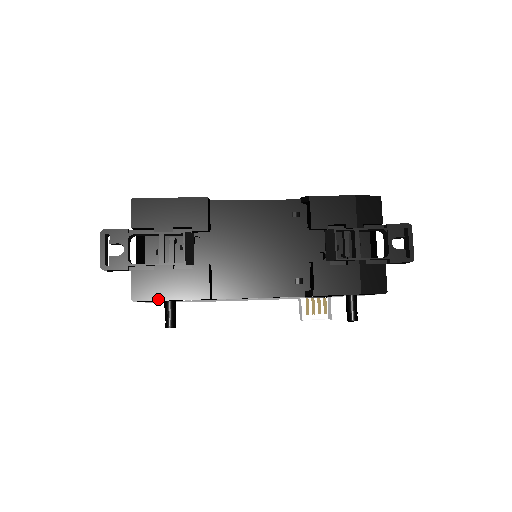
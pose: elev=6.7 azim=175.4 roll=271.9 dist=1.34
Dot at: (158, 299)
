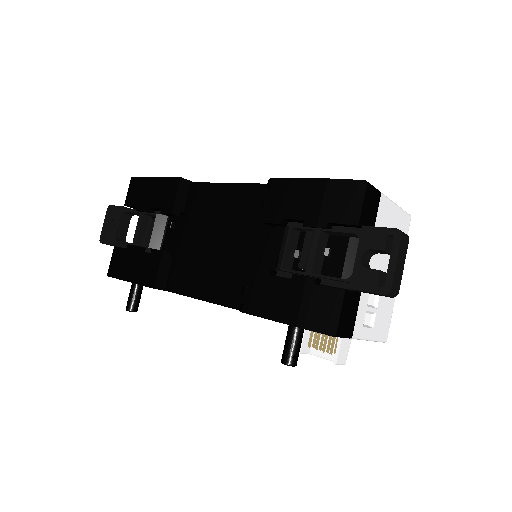
Dot at: (122, 278)
